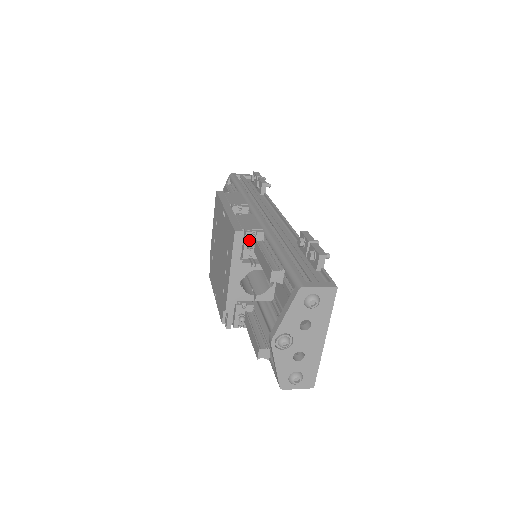
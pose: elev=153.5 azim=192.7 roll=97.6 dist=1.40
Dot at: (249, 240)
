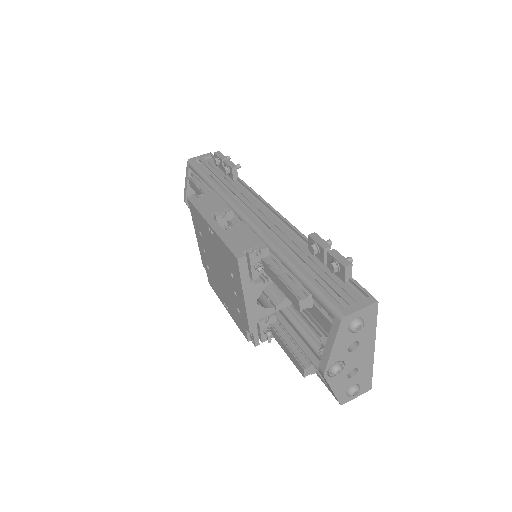
Dot at: (254, 261)
